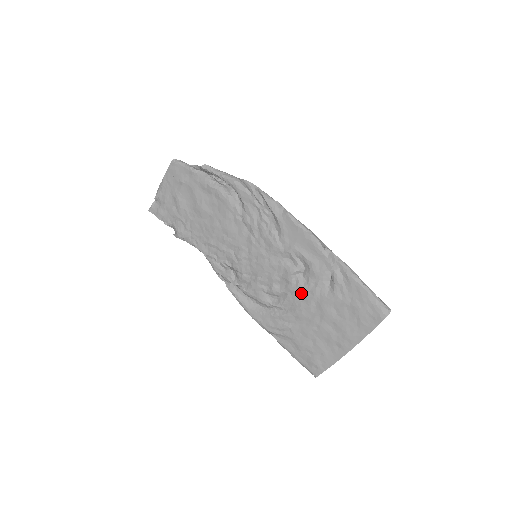
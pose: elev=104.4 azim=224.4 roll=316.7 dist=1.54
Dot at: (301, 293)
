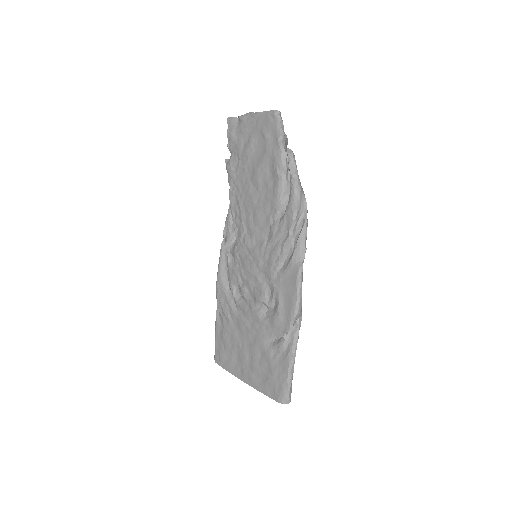
Dot at: (254, 317)
